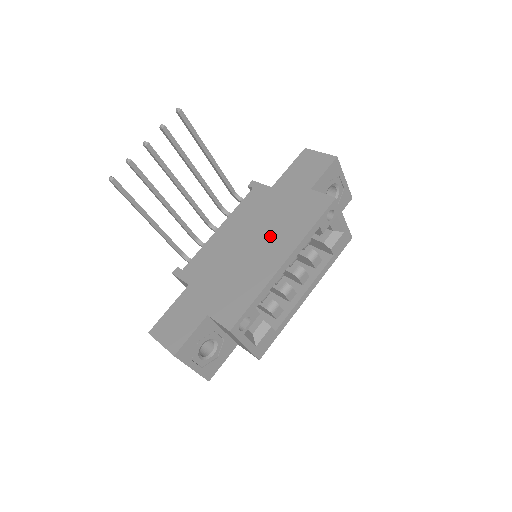
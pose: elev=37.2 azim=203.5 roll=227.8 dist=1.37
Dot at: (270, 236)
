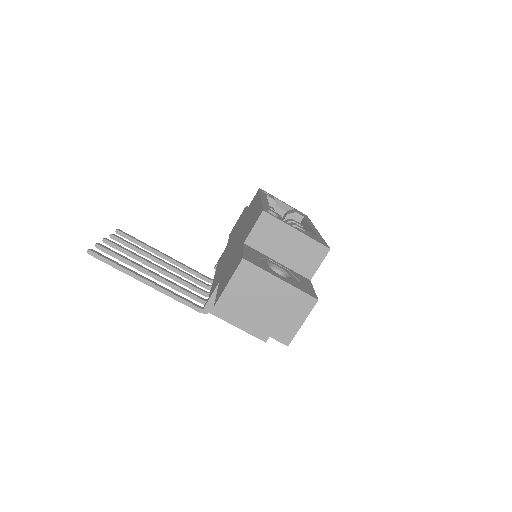
Dot at: (244, 223)
